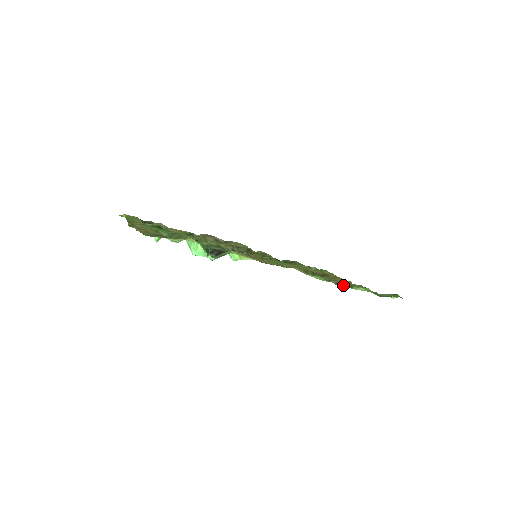
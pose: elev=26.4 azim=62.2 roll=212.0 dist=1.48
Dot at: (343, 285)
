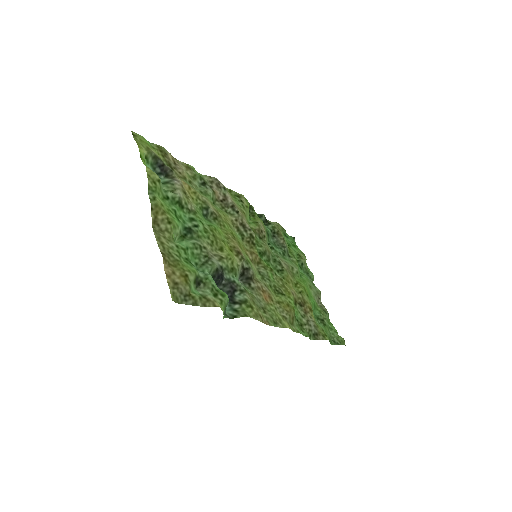
Dot at: (313, 334)
